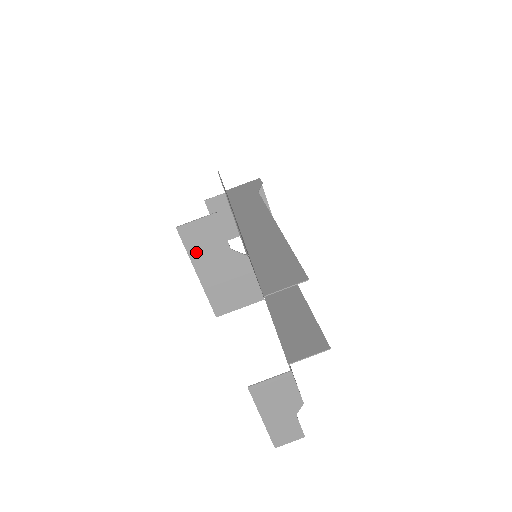
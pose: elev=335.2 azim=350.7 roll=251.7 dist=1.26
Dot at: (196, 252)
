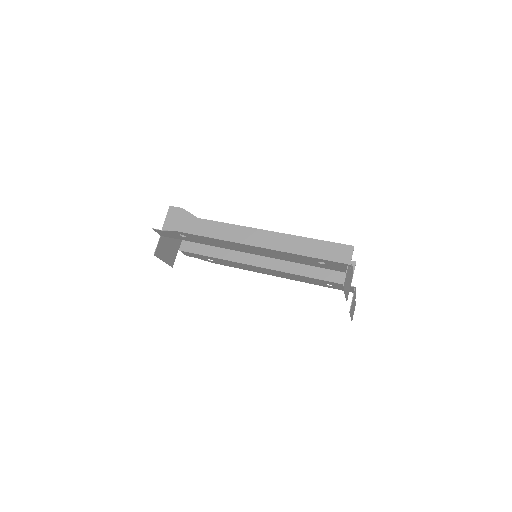
Dot at: (345, 287)
